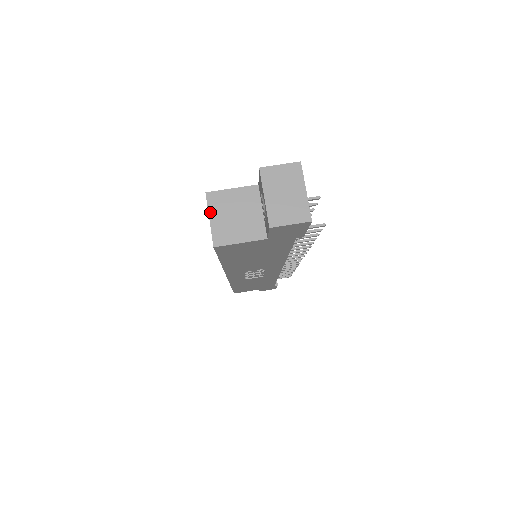
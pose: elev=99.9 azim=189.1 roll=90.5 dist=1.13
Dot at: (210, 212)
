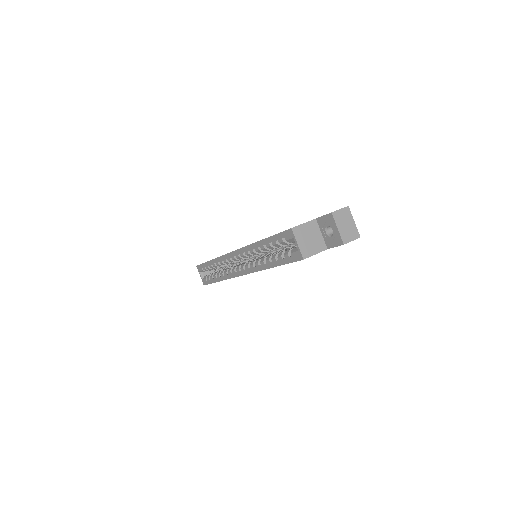
Dot at: (297, 239)
